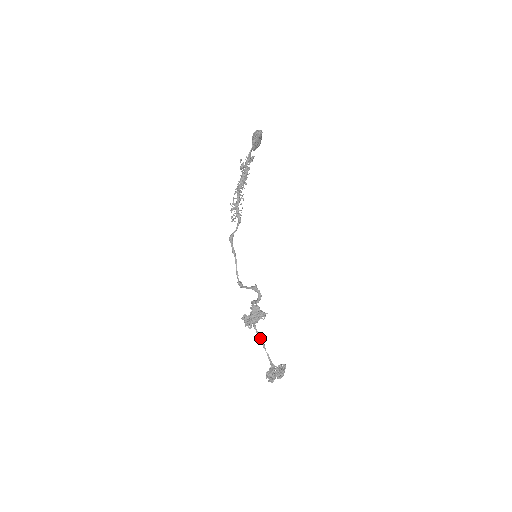
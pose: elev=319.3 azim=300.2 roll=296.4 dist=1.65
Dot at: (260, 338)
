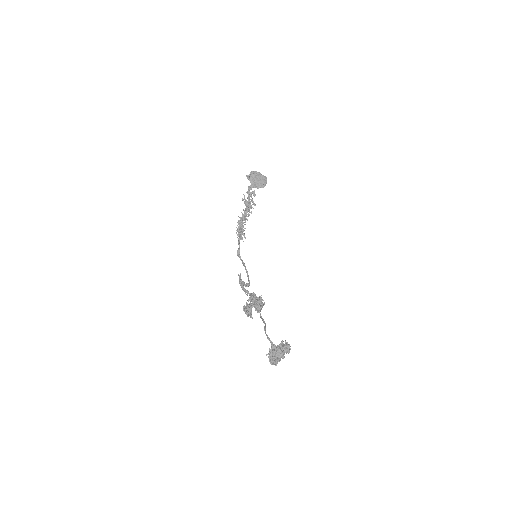
Dot at: (265, 324)
